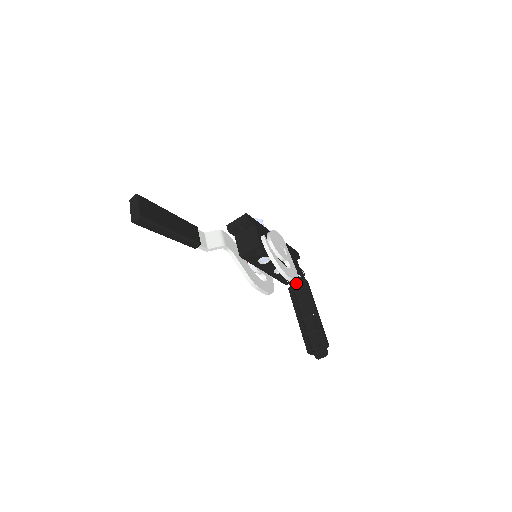
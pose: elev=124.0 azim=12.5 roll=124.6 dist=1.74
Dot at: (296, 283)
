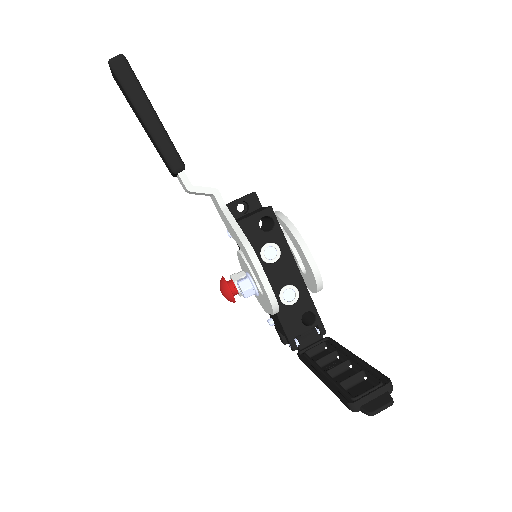
Dot at: (311, 344)
